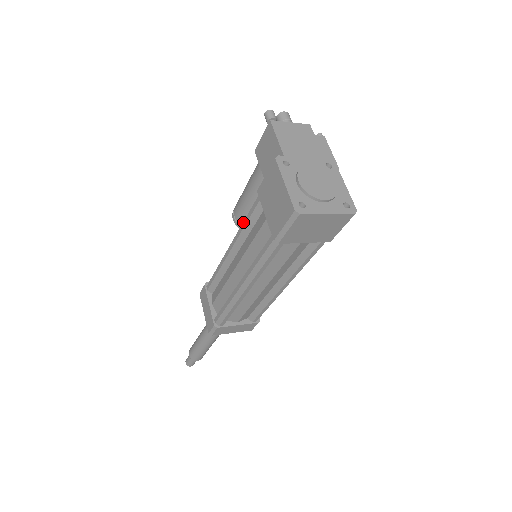
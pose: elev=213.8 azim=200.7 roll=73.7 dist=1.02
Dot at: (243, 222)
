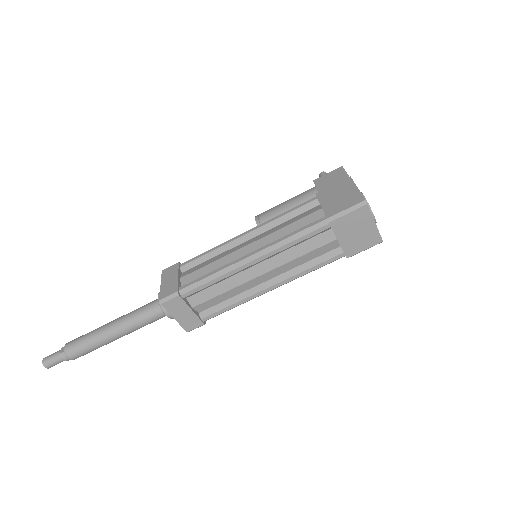
Dot at: (281, 214)
